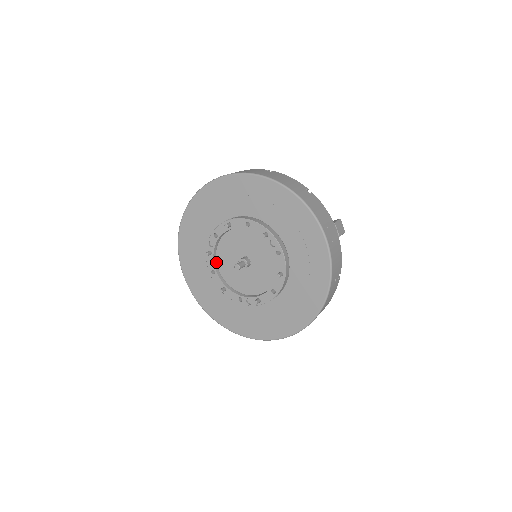
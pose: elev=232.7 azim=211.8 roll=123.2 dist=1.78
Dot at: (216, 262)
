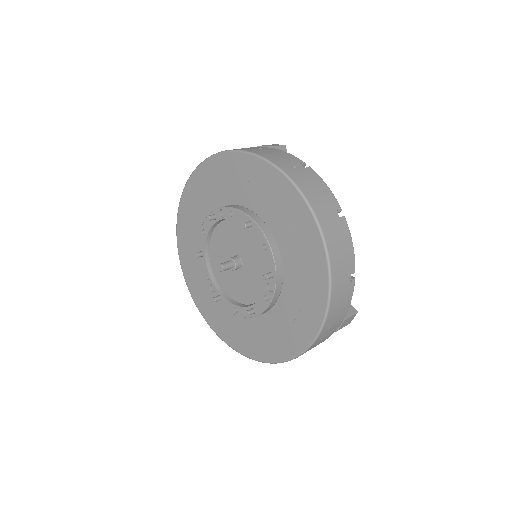
Dot at: (232, 300)
